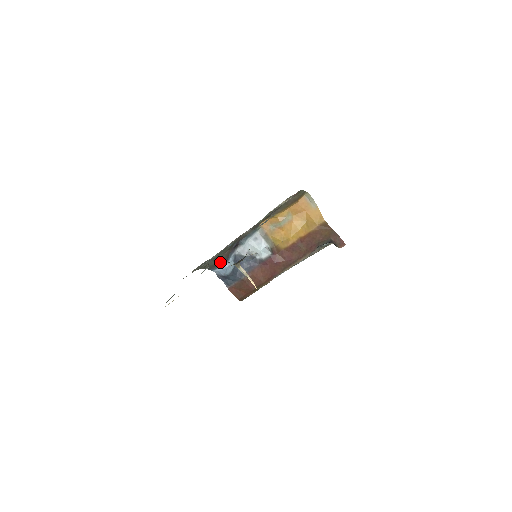
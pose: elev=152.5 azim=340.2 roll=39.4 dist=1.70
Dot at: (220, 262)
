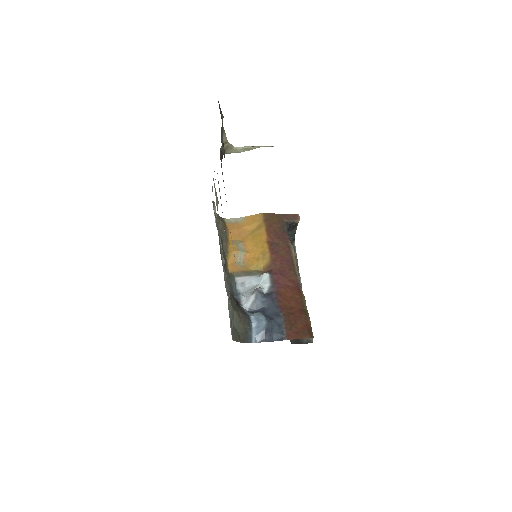
Dot at: (244, 321)
